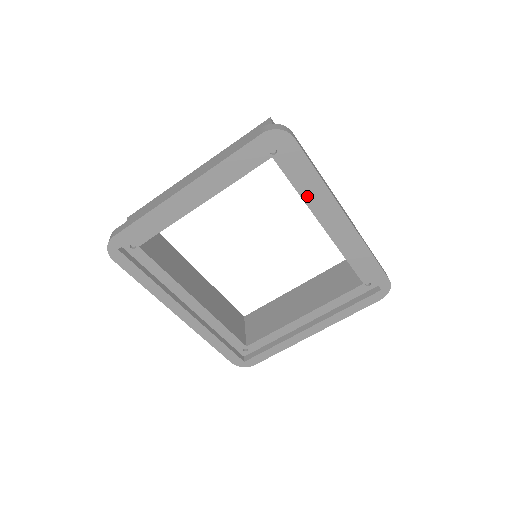
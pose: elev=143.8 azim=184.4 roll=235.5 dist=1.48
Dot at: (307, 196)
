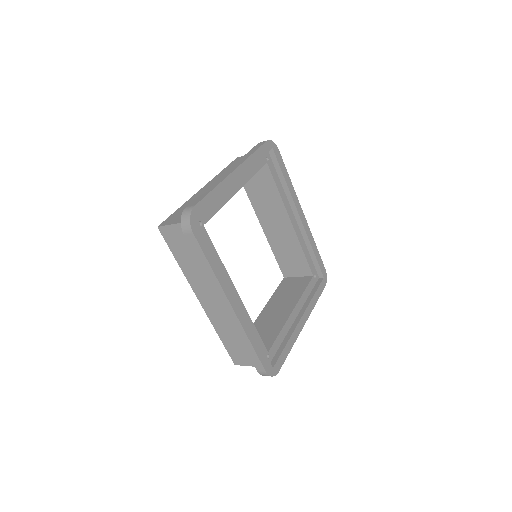
Dot at: (283, 196)
